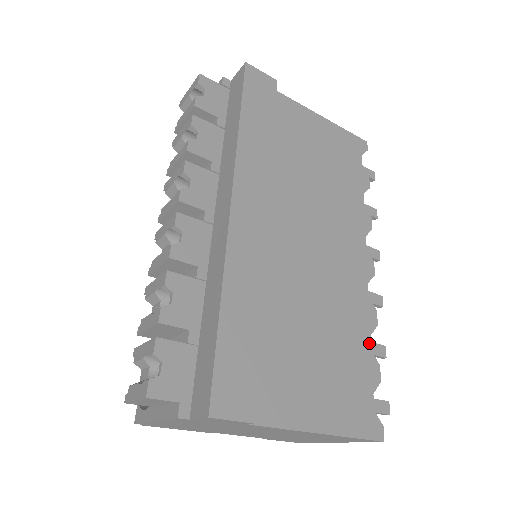
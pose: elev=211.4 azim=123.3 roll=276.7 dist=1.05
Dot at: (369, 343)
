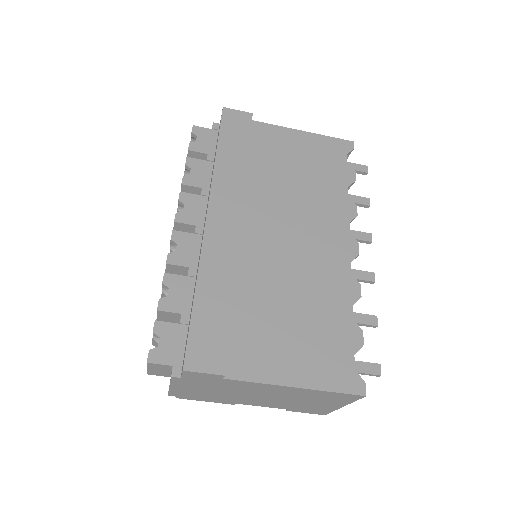
Dot at: (351, 313)
